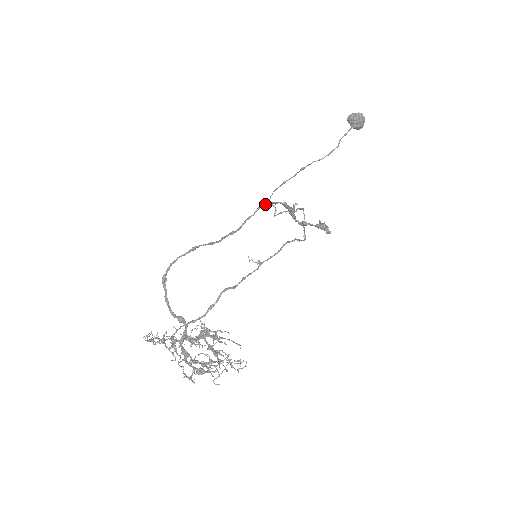
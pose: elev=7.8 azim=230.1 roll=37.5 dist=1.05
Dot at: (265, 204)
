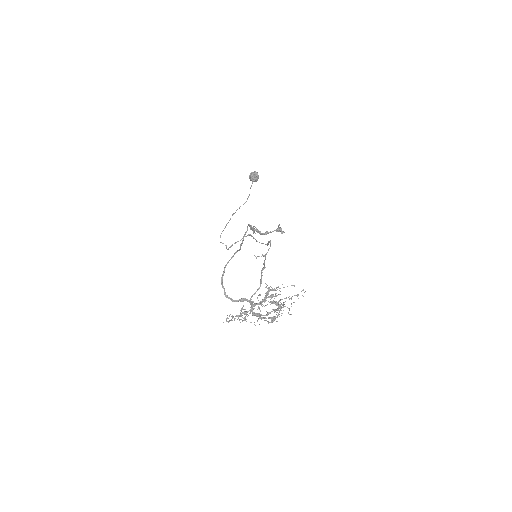
Dot at: (248, 225)
